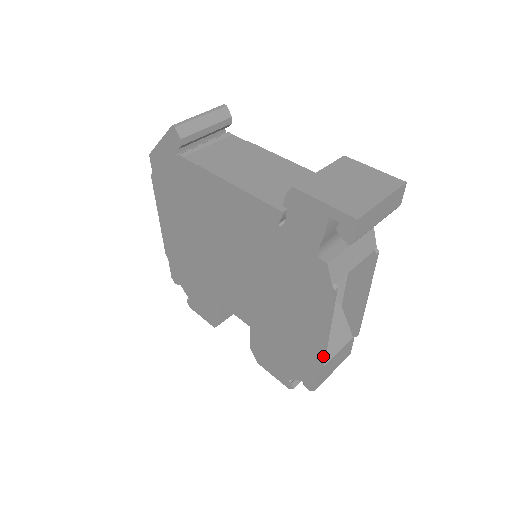
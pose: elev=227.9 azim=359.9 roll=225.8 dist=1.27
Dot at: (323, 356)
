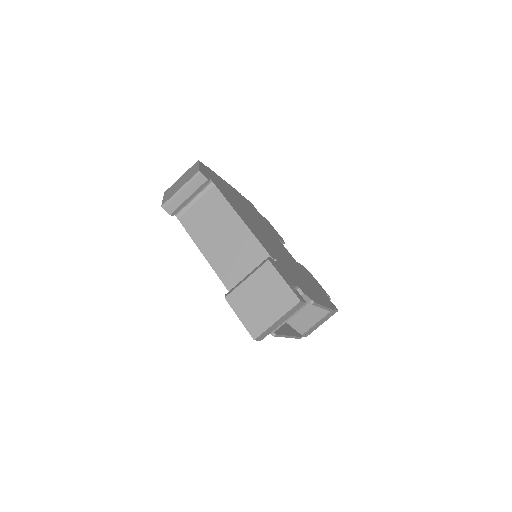
Dot at: (295, 338)
